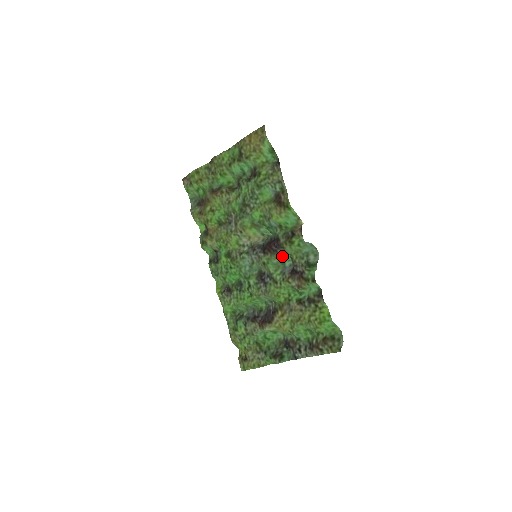
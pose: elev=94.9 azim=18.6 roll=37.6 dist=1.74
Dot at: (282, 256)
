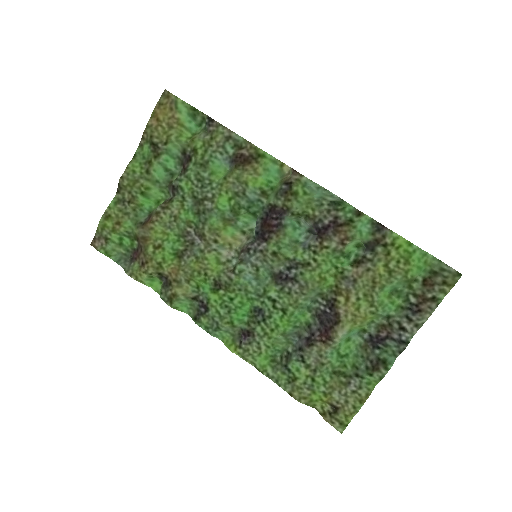
Dot at: (290, 230)
